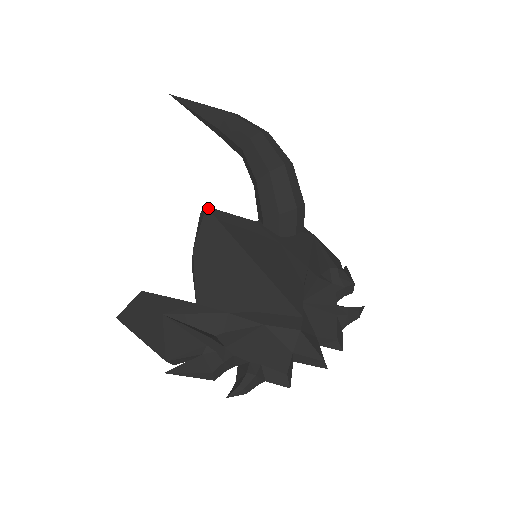
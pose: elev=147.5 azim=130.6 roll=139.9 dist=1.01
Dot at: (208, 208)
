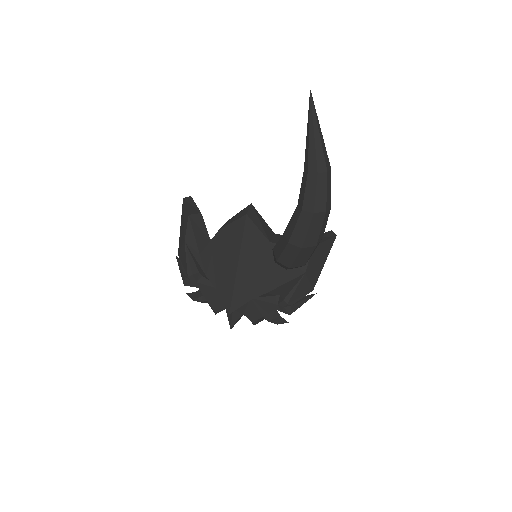
Dot at: (246, 216)
